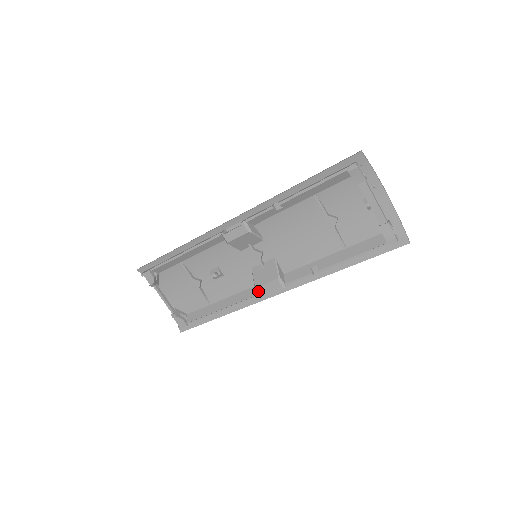
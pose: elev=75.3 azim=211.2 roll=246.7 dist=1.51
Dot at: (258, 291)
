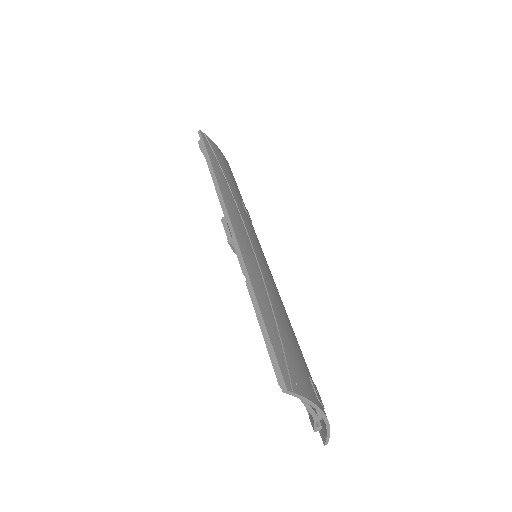
Dot at: occluded
